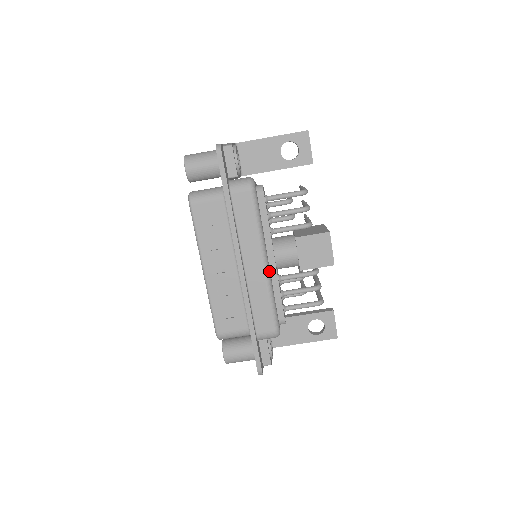
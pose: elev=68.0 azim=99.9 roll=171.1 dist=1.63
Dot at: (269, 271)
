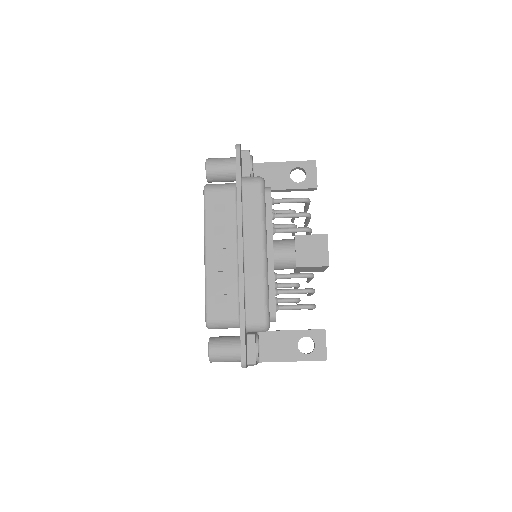
Dot at: (267, 260)
